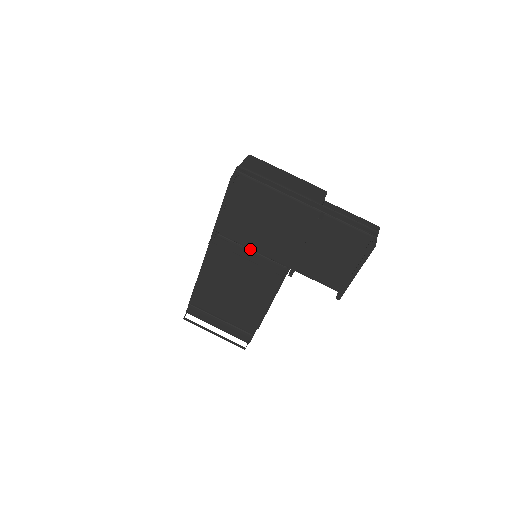
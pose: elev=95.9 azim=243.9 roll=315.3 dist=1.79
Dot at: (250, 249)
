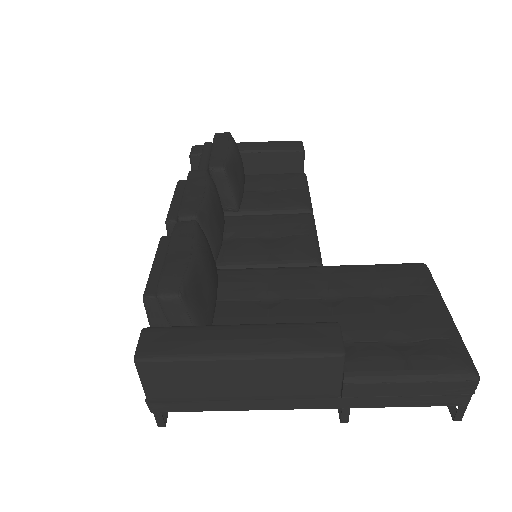
Dot at: occluded
